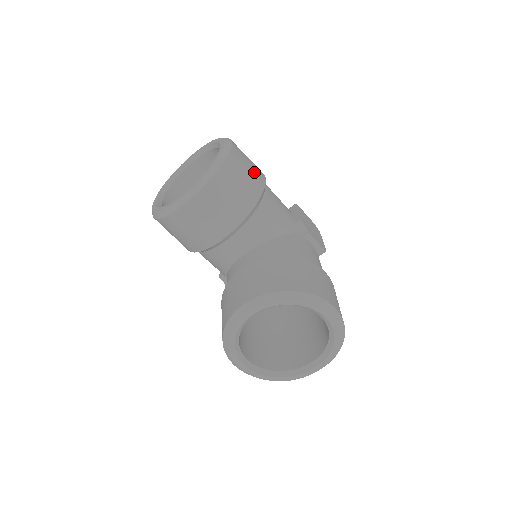
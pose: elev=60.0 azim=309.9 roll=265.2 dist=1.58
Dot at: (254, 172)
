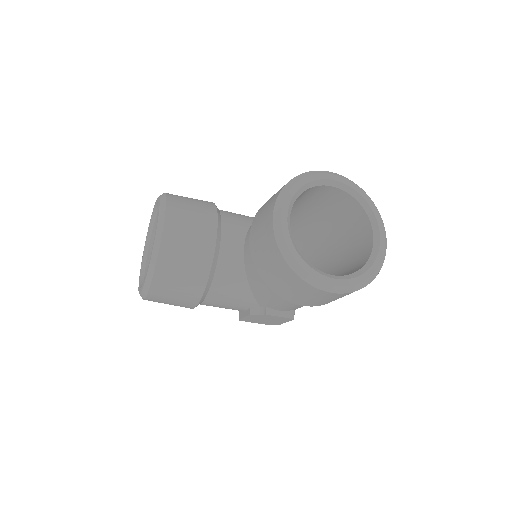
Dot at: occluded
